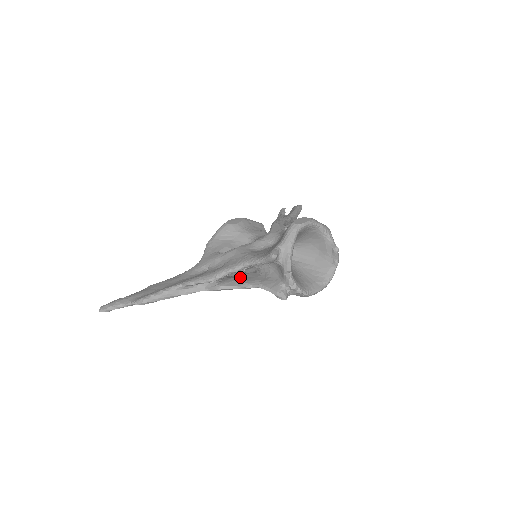
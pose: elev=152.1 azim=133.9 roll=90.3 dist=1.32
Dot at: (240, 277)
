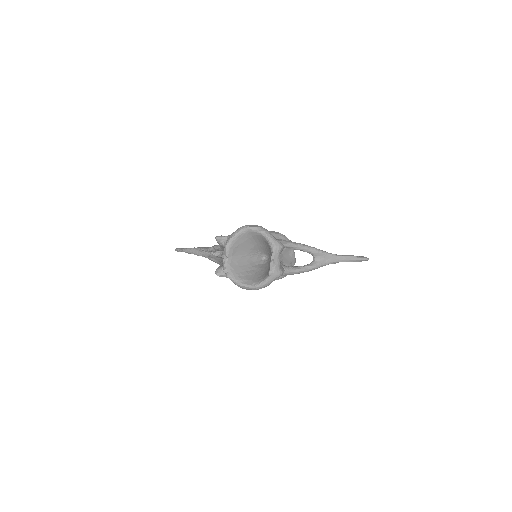
Dot at: occluded
